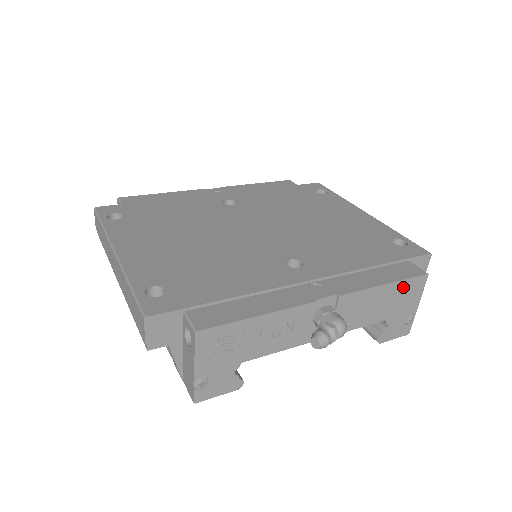
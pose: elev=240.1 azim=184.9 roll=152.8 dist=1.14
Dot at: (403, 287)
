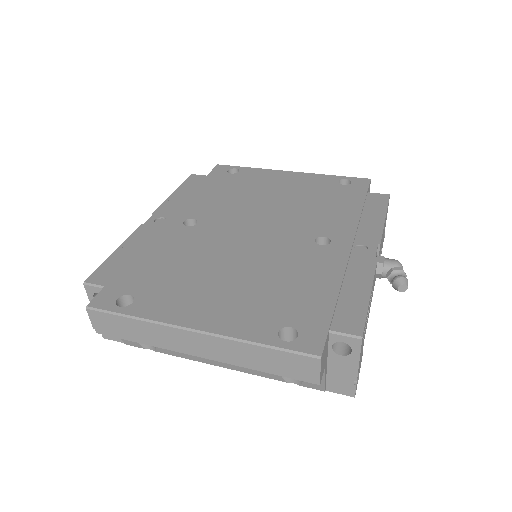
Dot at: occluded
